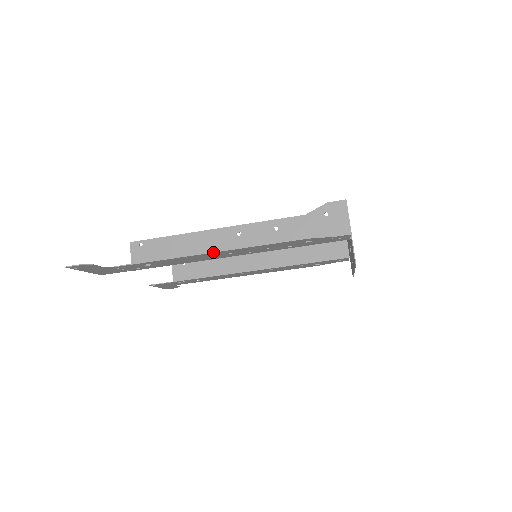
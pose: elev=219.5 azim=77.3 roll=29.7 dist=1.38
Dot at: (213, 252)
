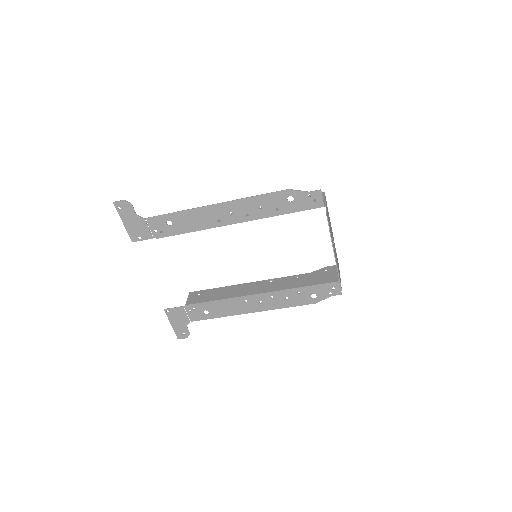
Dot at: (218, 203)
